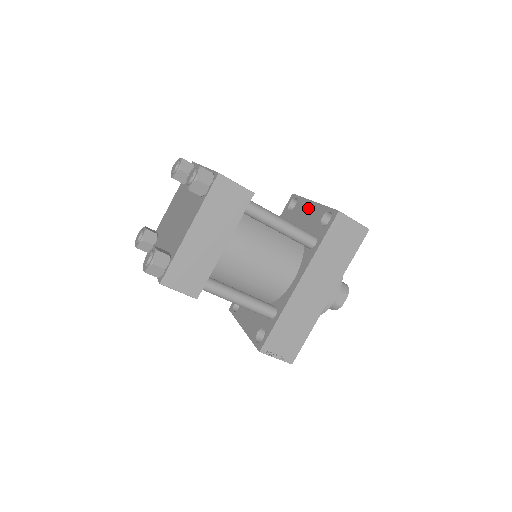
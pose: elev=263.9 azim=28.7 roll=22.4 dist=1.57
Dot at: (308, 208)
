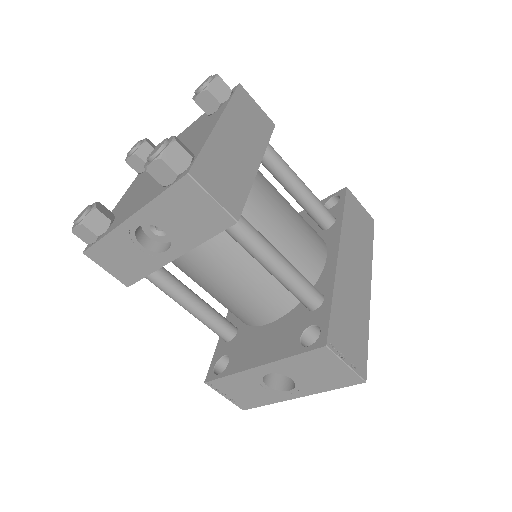
Dot at: occluded
